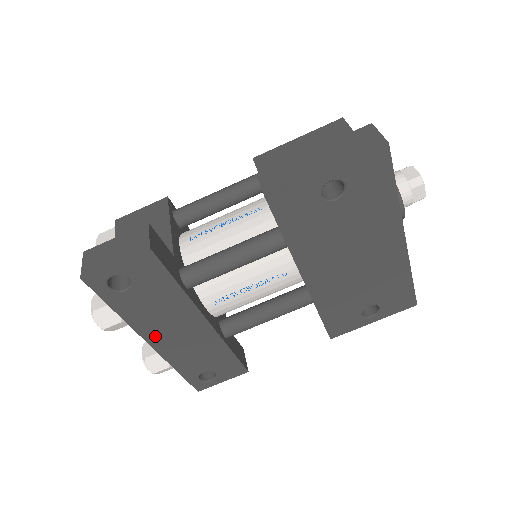
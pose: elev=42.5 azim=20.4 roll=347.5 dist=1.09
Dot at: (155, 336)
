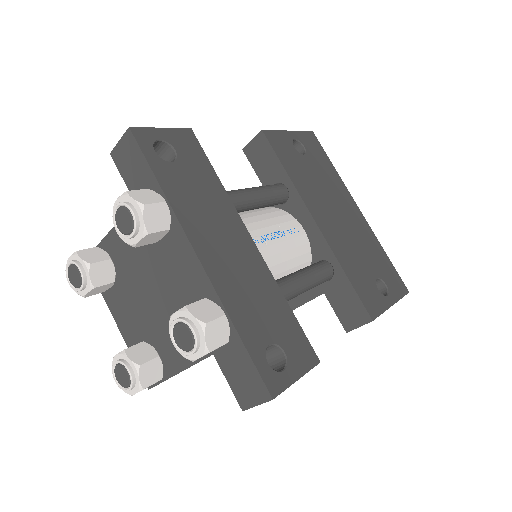
Dot at: (202, 243)
